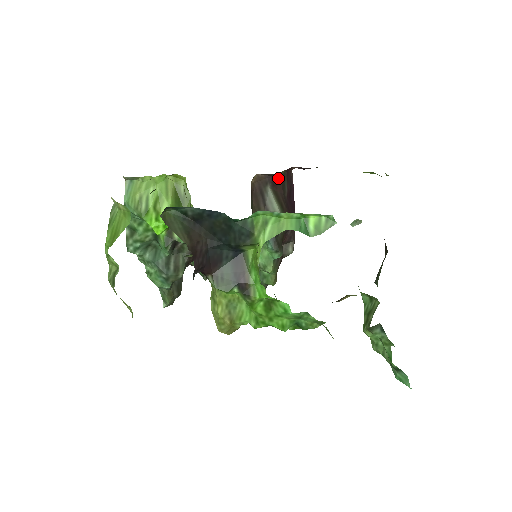
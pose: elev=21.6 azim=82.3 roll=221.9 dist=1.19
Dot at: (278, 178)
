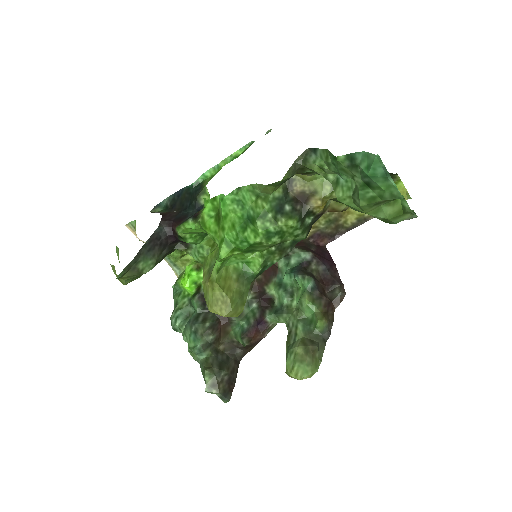
Dot at: occluded
